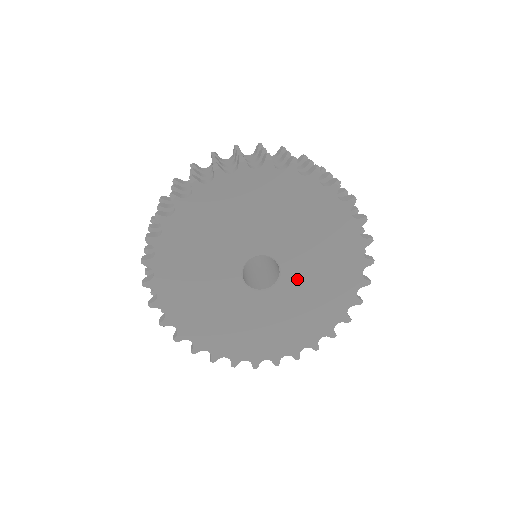
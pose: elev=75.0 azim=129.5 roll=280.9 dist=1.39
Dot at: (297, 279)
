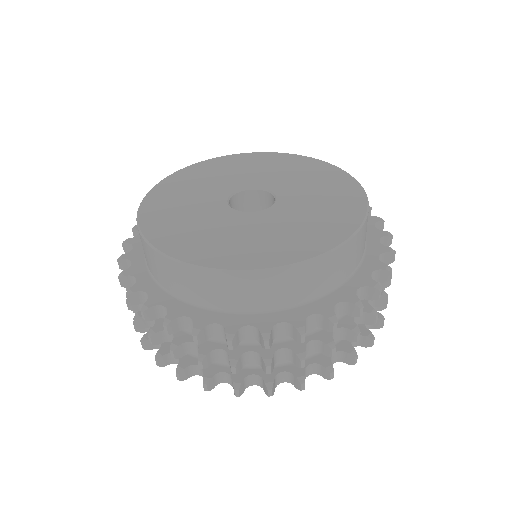
Dot at: occluded
